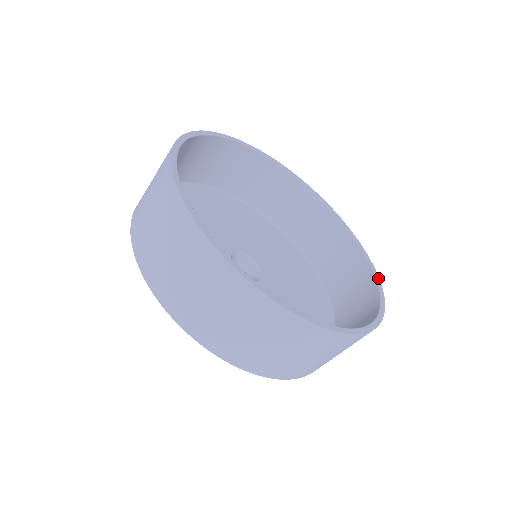
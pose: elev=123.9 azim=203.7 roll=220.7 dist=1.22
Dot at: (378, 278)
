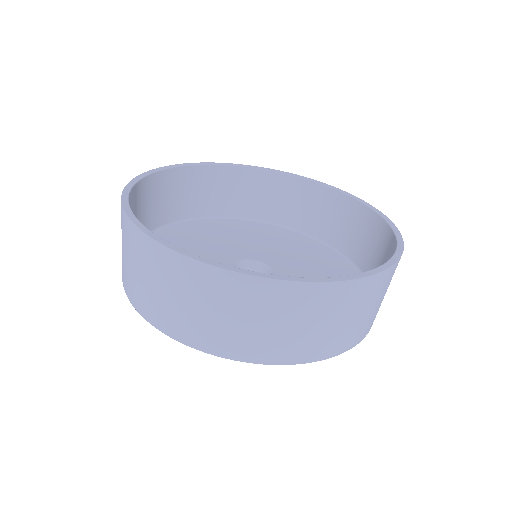
Dot at: (368, 204)
